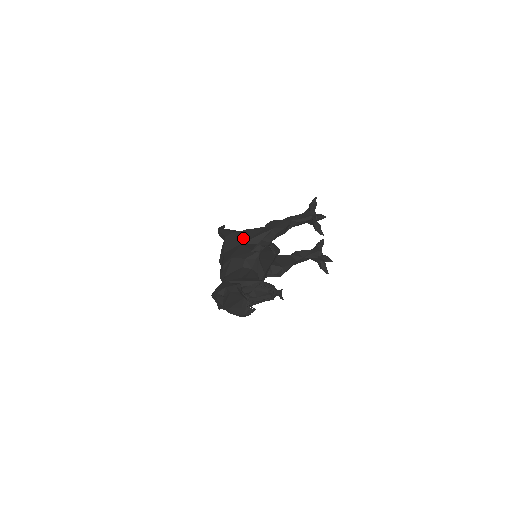
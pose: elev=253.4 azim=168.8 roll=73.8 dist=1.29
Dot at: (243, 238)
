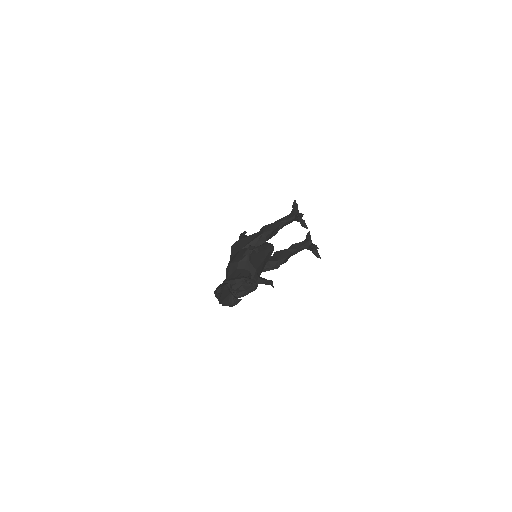
Dot at: (242, 244)
